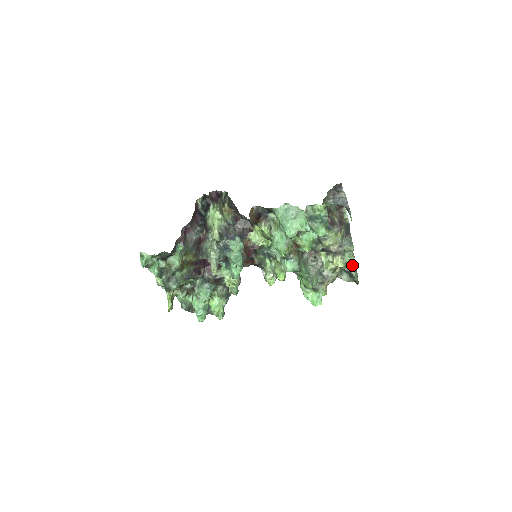
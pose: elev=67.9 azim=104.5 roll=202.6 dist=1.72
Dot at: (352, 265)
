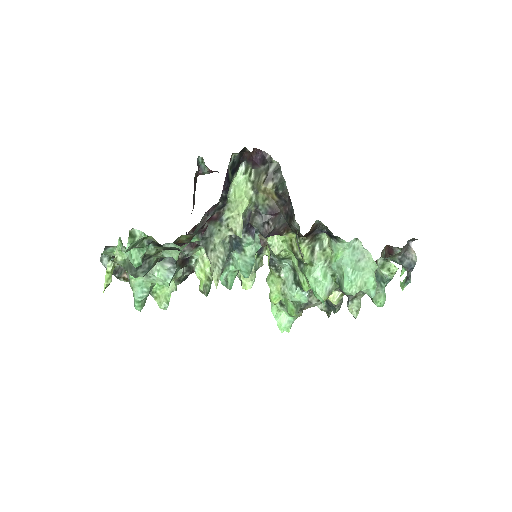
Dot at: occluded
